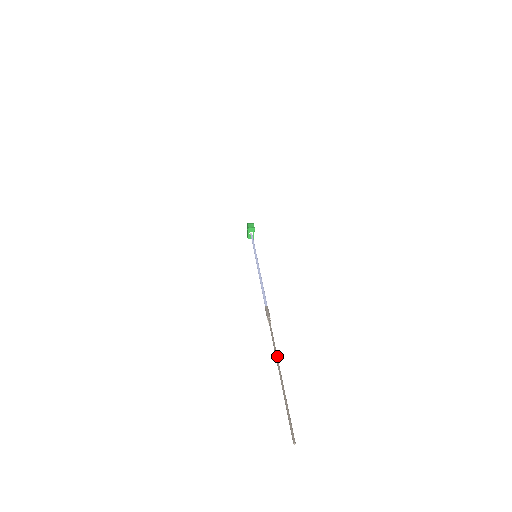
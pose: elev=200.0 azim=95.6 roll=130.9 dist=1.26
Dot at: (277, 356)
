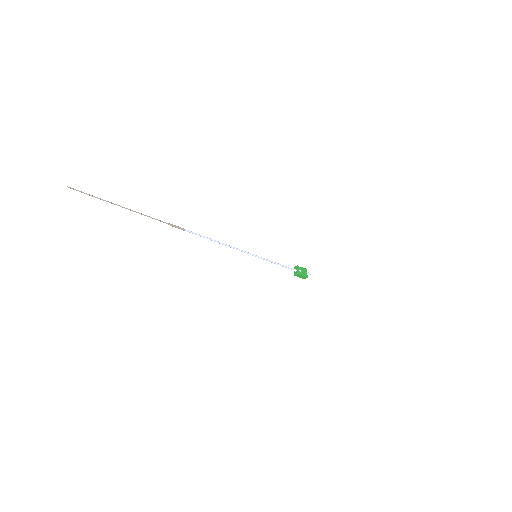
Dot at: occluded
